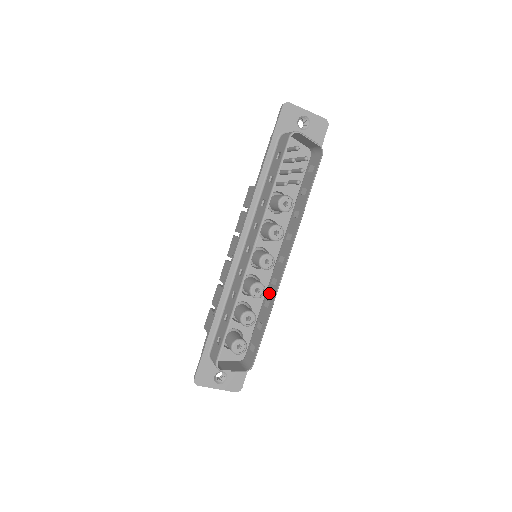
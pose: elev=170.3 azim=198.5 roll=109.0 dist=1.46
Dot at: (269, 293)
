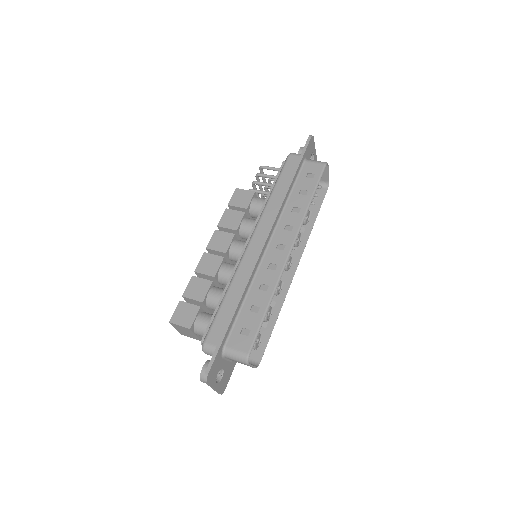
Dot at: occluded
